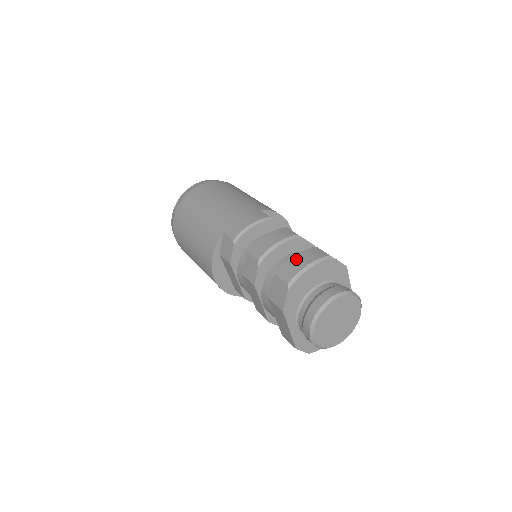
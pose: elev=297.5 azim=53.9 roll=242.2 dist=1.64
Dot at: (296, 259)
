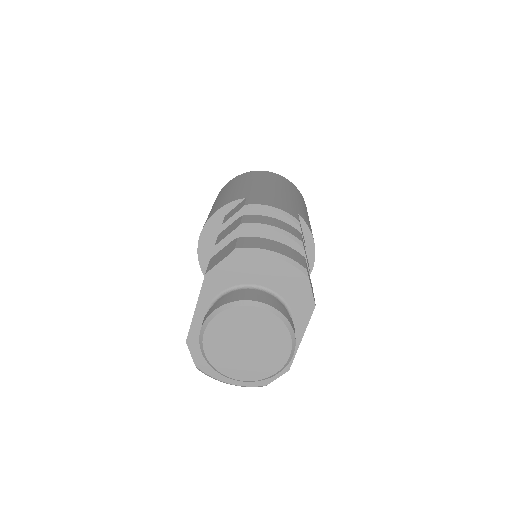
Dot at: (271, 242)
